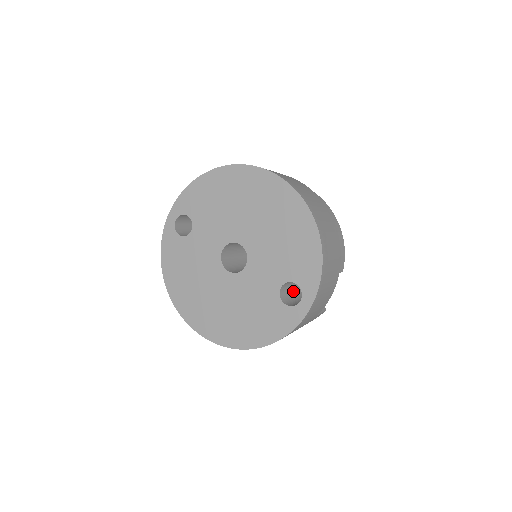
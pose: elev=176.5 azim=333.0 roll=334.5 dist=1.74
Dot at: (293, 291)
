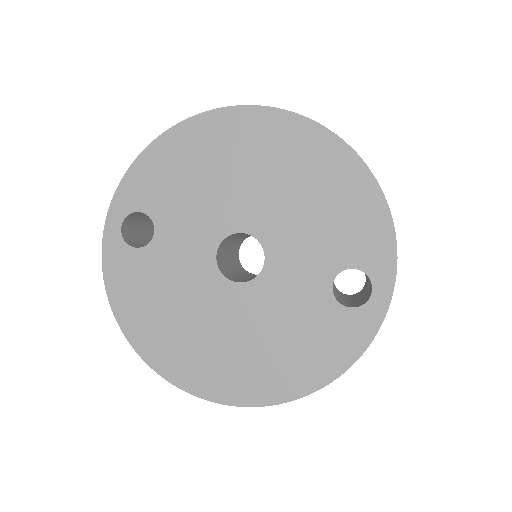
Dot at: (334, 289)
